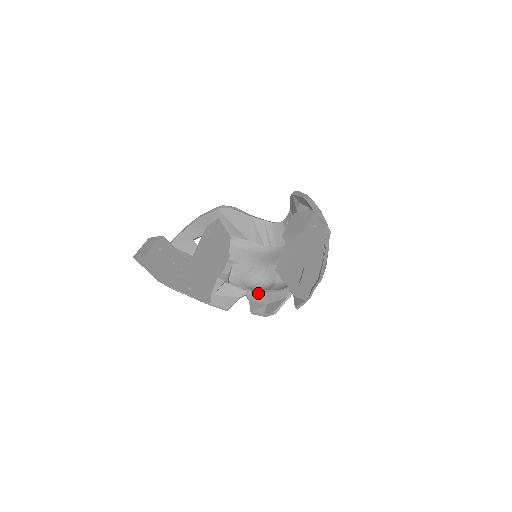
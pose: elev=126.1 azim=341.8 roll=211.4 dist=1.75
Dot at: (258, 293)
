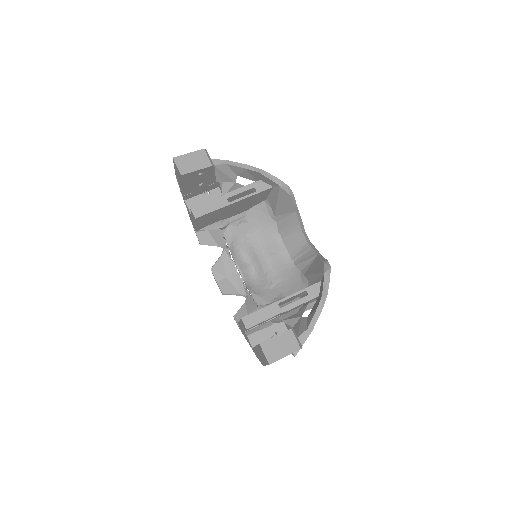
Dot at: (232, 261)
